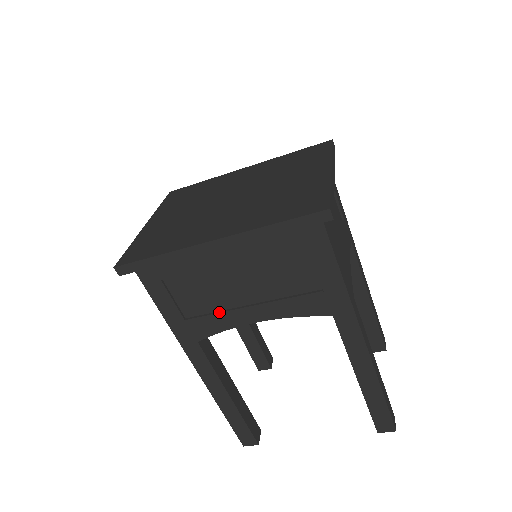
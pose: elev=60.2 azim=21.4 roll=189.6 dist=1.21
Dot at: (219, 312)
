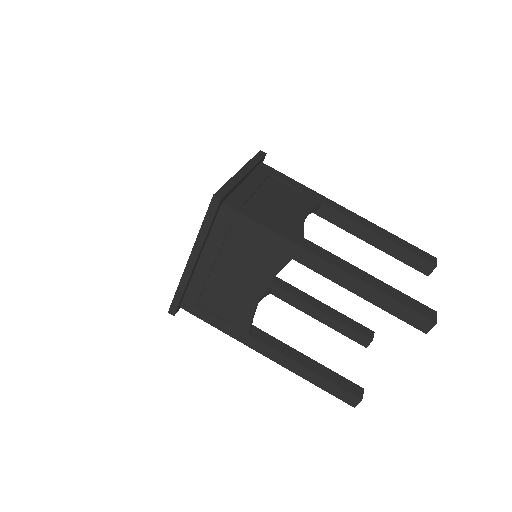
Dot at: (238, 305)
